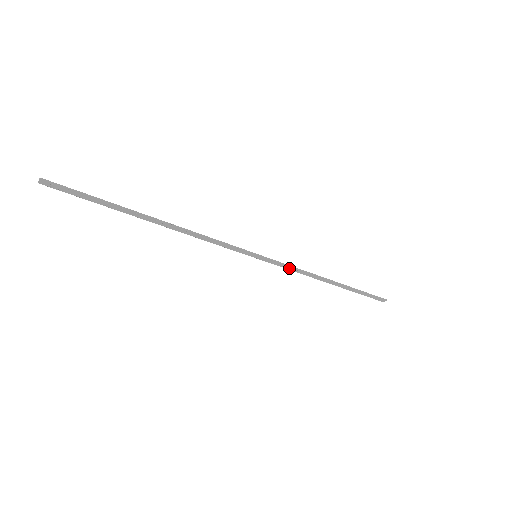
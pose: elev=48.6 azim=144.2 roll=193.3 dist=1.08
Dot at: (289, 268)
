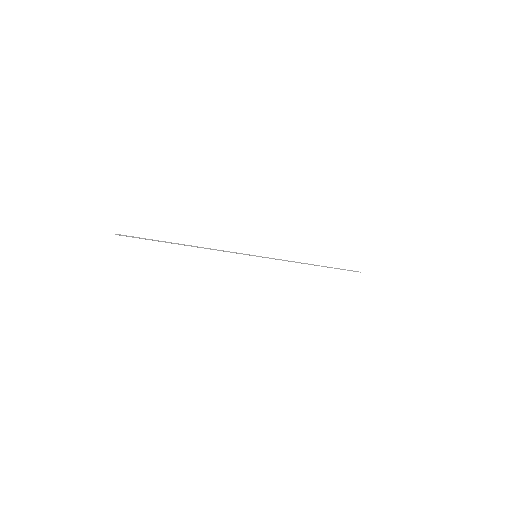
Dot at: occluded
